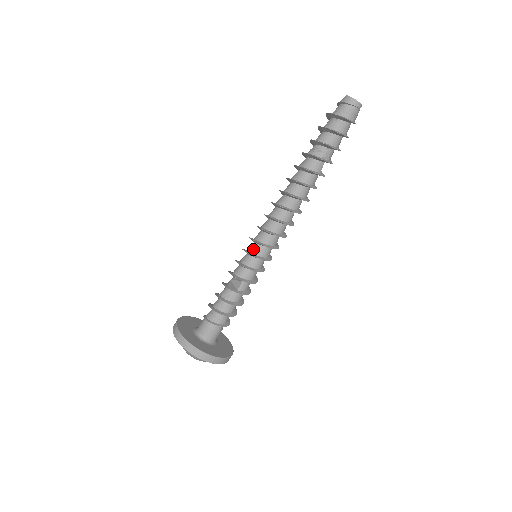
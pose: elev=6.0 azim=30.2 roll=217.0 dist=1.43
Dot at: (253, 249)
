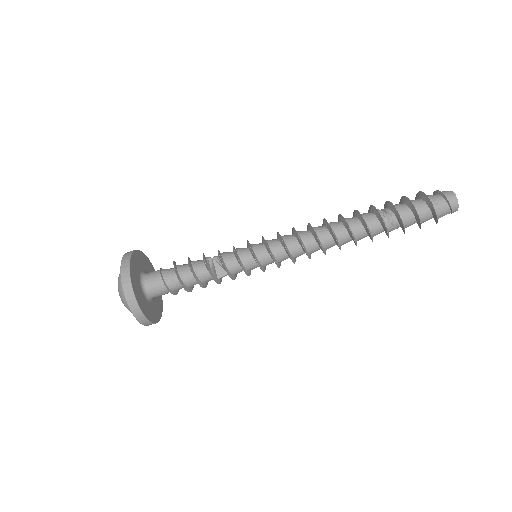
Dot at: (263, 259)
